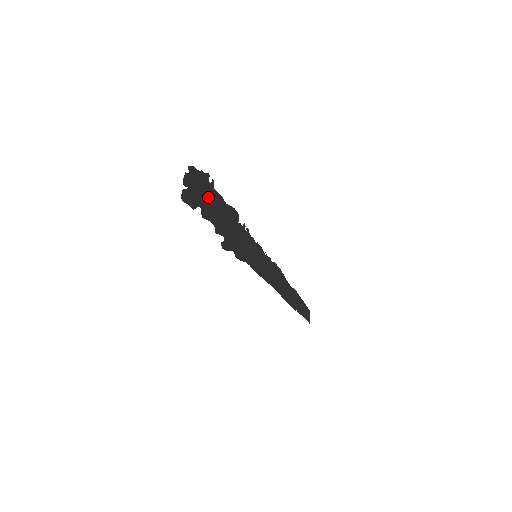
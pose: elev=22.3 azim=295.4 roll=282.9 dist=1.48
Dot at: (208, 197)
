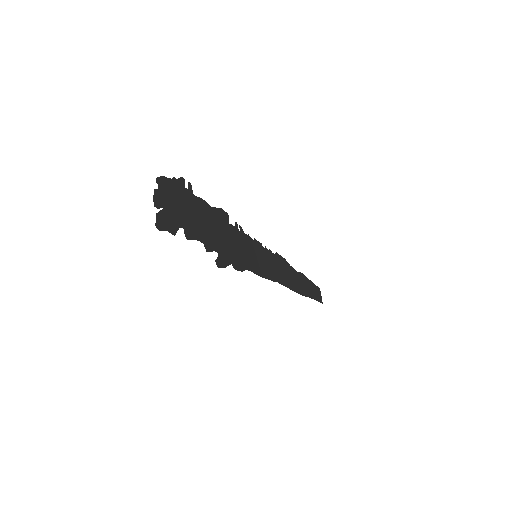
Dot at: (188, 209)
